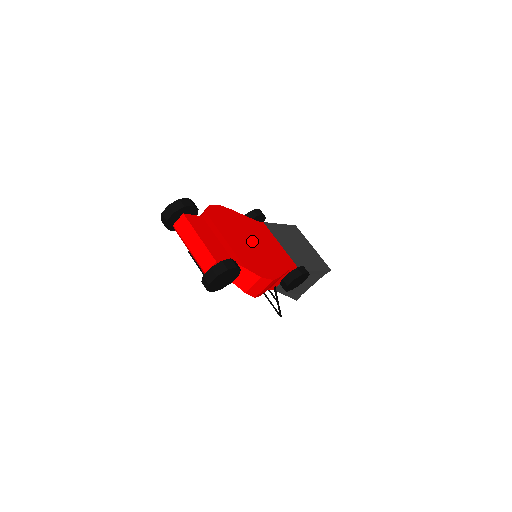
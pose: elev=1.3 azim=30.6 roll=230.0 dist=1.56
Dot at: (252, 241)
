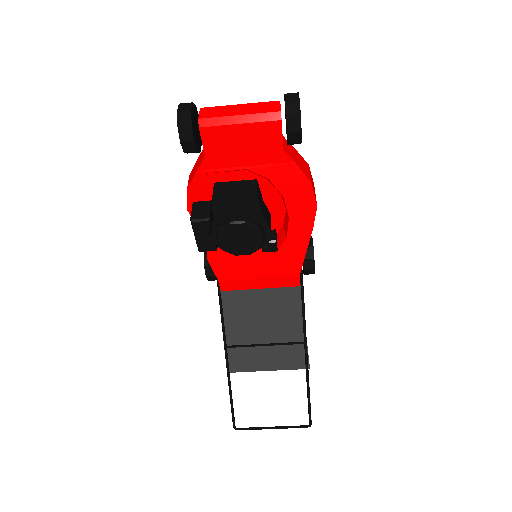
Dot at: occluded
